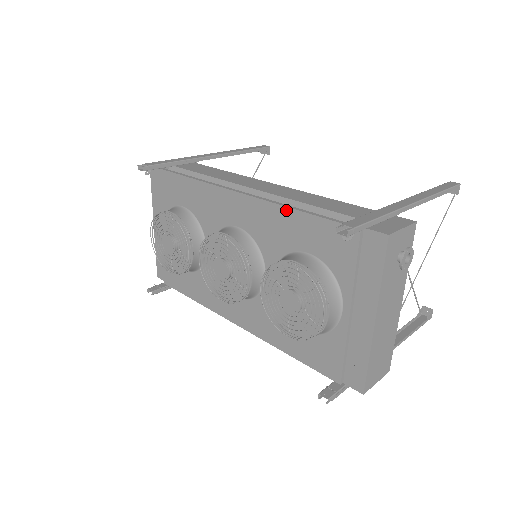
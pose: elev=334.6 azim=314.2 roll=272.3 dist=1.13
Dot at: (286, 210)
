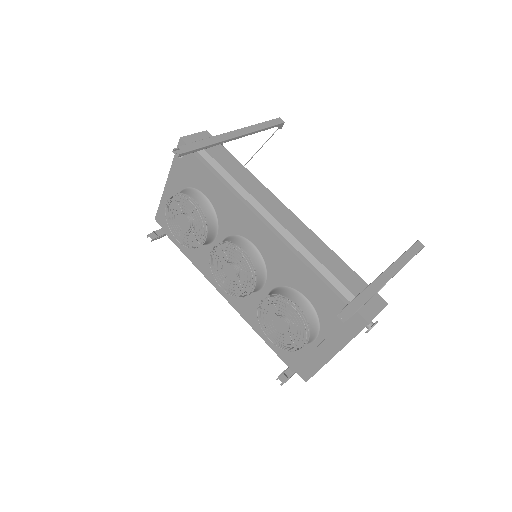
Dot at: (301, 263)
